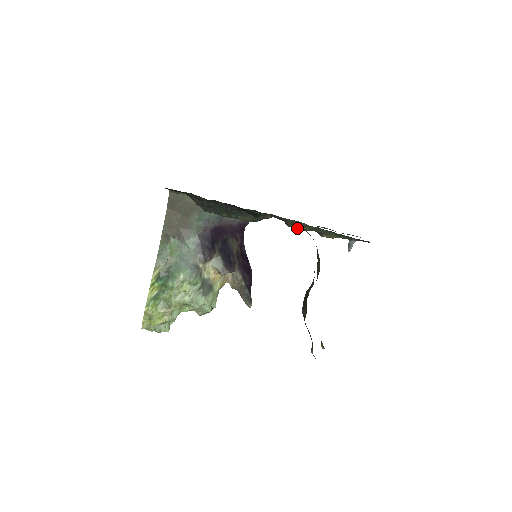
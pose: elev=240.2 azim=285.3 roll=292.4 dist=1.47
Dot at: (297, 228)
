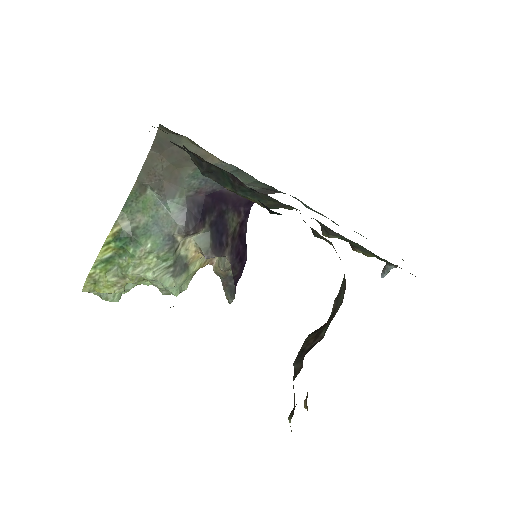
Dot at: (325, 232)
